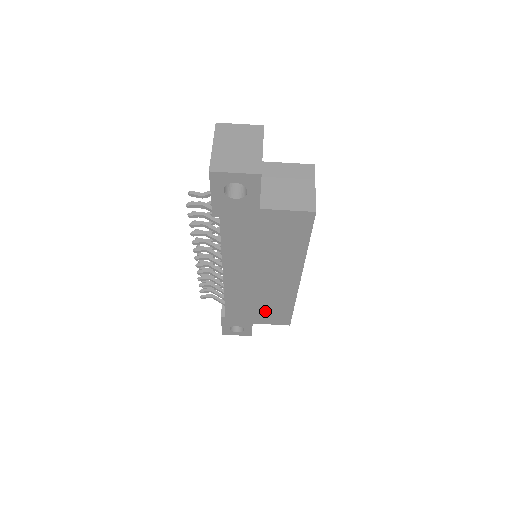
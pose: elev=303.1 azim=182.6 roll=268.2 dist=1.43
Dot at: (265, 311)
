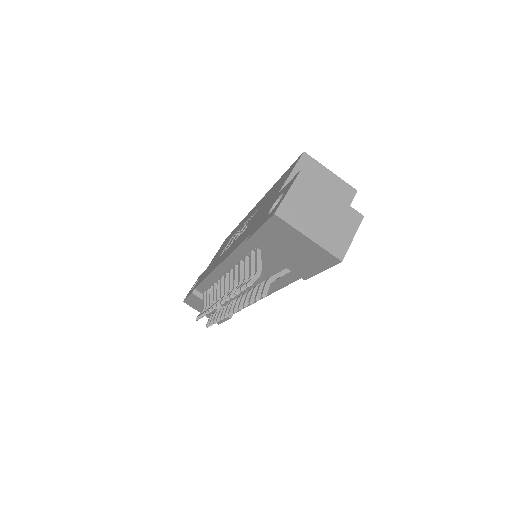
Dot at: occluded
